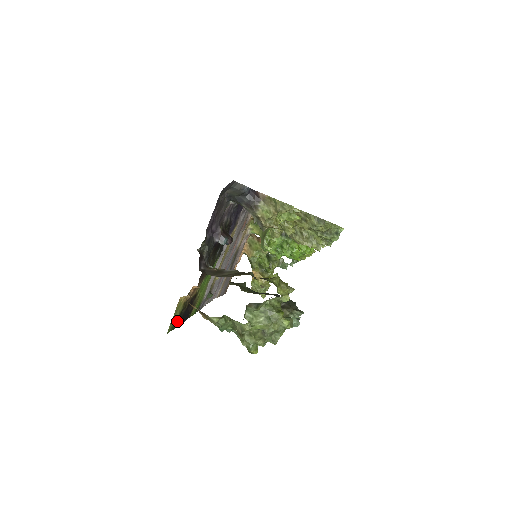
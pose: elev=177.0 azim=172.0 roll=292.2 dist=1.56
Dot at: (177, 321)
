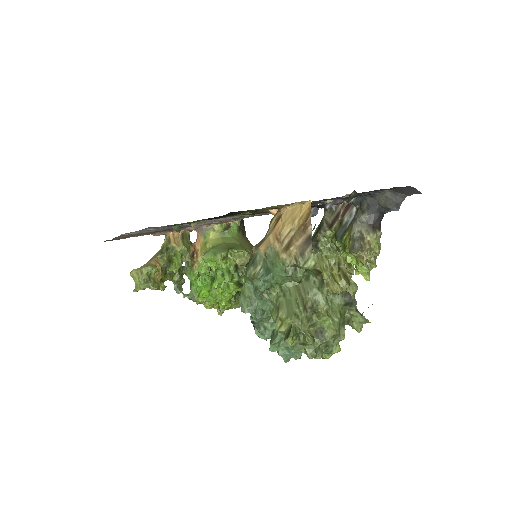
Dot at: (249, 211)
